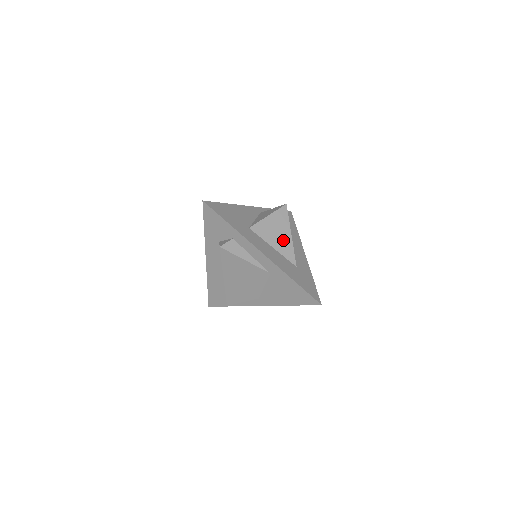
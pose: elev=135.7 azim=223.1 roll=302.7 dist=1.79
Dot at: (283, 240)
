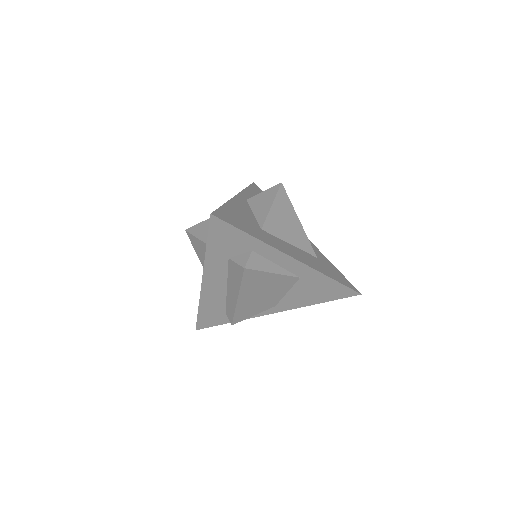
Dot at: (295, 230)
